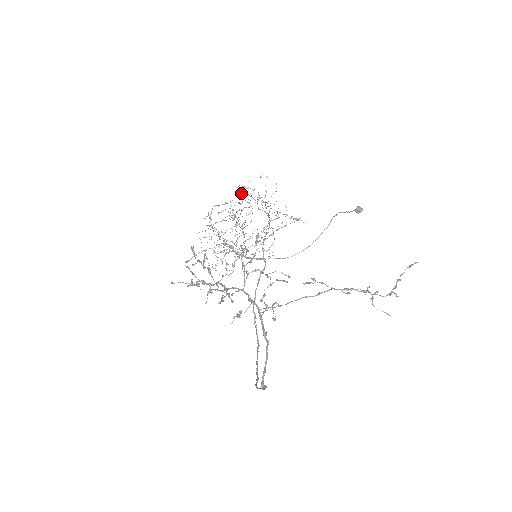
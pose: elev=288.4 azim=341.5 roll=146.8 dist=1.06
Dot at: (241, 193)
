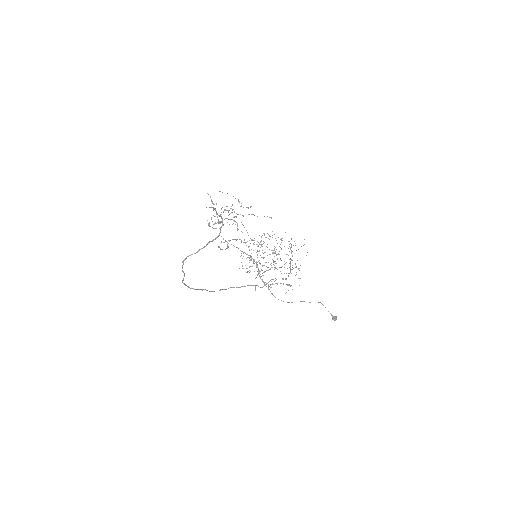
Dot at: (285, 232)
